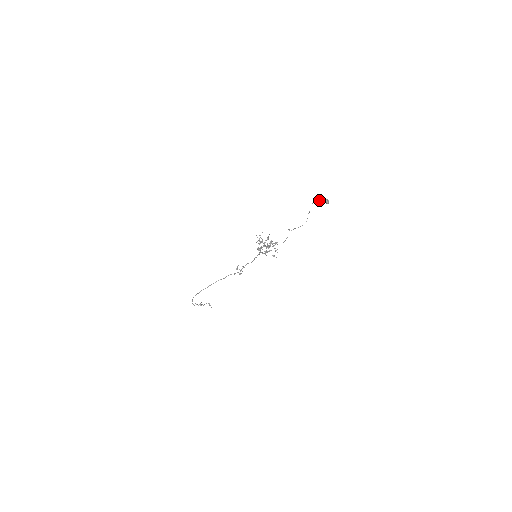
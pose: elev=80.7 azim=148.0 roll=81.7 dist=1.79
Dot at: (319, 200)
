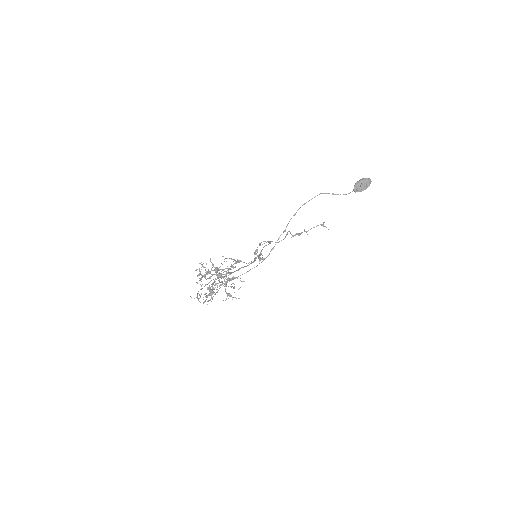
Dot at: (326, 193)
